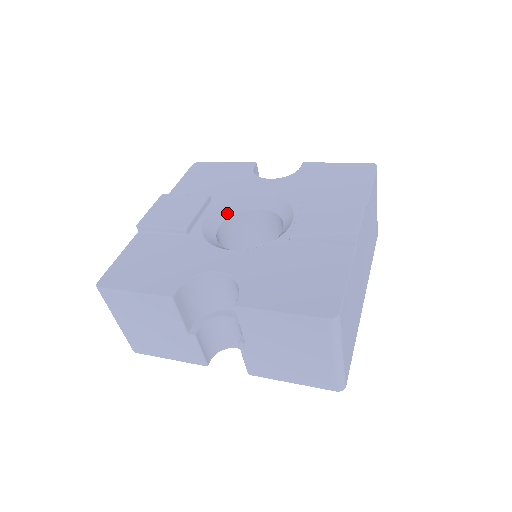
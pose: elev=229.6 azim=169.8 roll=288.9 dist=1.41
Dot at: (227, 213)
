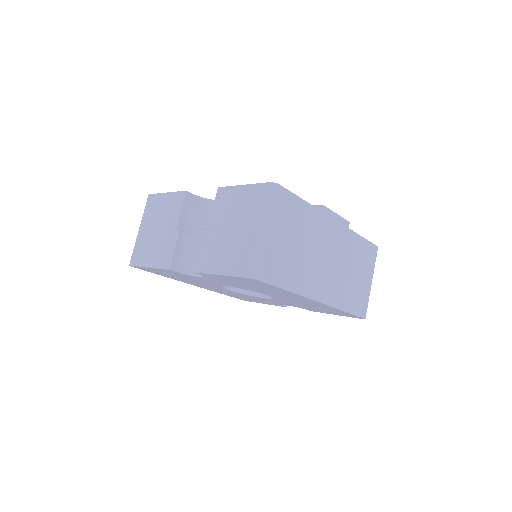
Dot at: occluded
